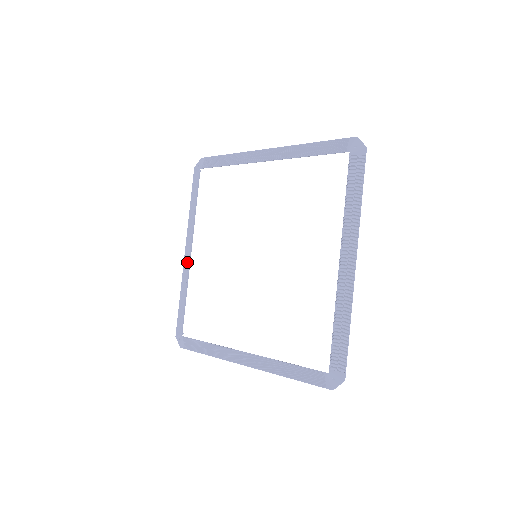
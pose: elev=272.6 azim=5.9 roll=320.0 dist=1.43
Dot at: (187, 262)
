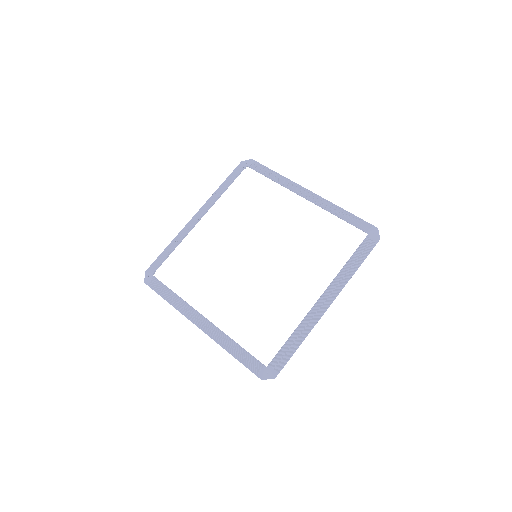
Dot at: (210, 326)
